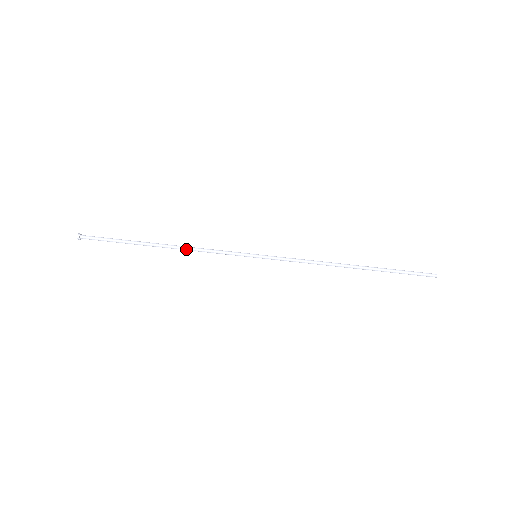
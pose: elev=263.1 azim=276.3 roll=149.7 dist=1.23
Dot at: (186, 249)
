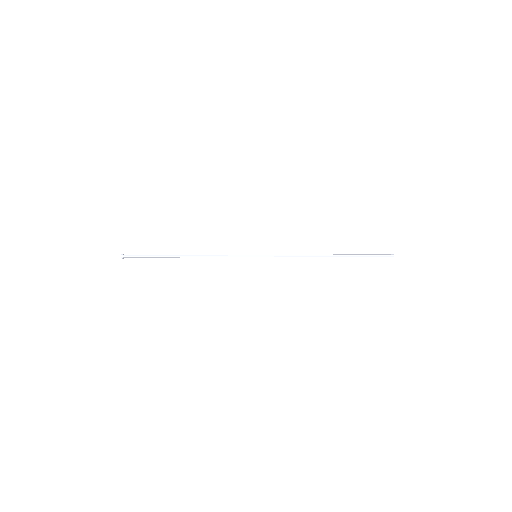
Dot at: (203, 255)
